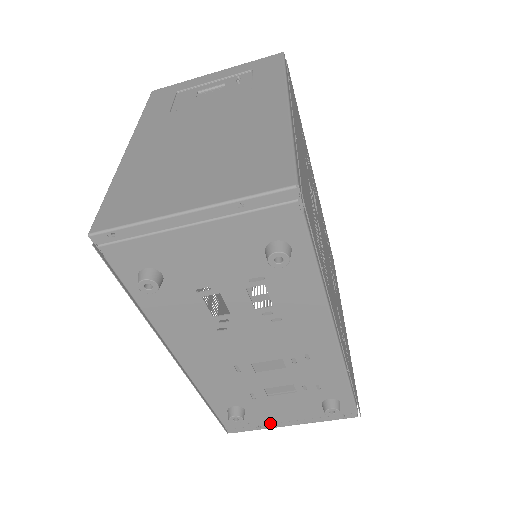
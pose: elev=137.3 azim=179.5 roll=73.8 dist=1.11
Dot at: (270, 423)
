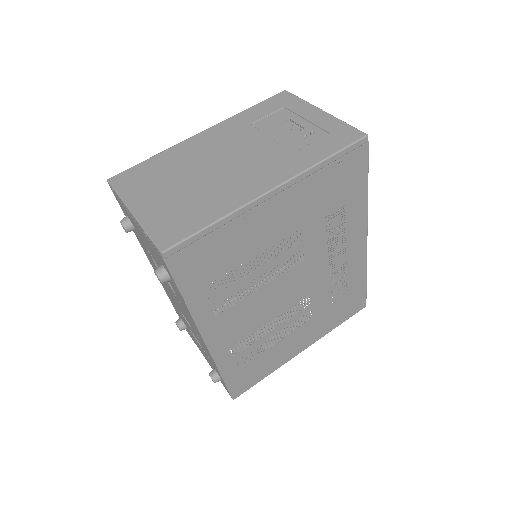
Dot at: occluded
